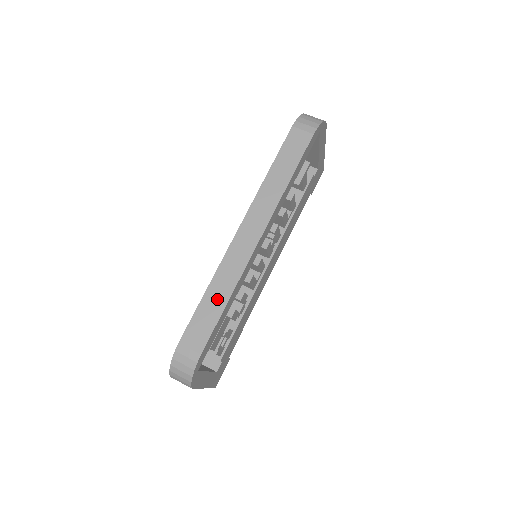
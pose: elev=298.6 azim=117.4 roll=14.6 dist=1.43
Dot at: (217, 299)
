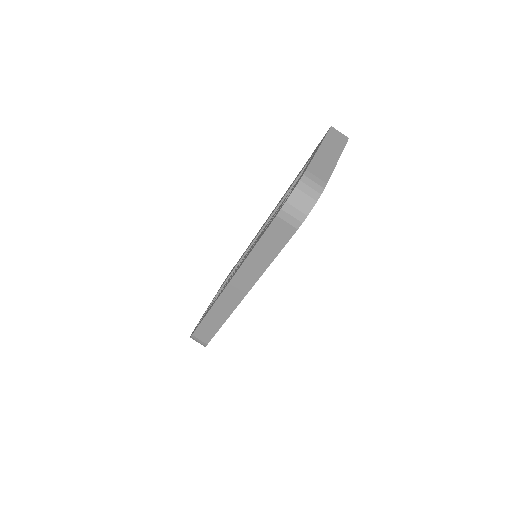
Dot at: (215, 322)
